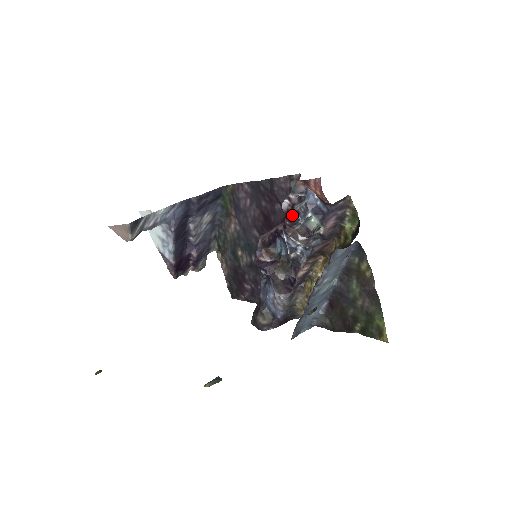
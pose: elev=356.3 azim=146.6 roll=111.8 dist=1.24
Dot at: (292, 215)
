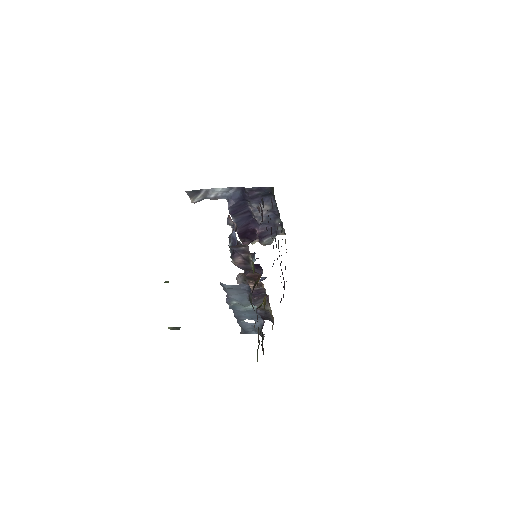
Dot at: occluded
